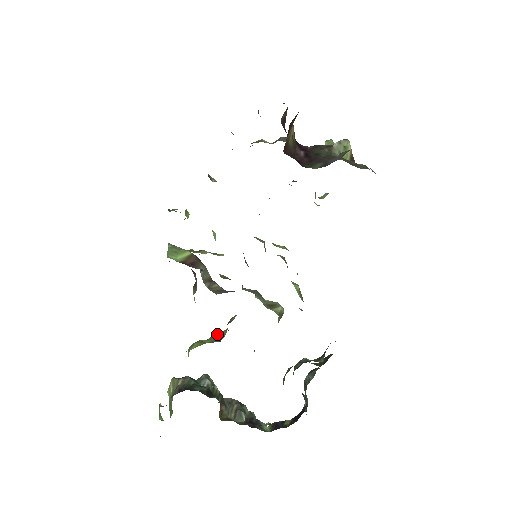
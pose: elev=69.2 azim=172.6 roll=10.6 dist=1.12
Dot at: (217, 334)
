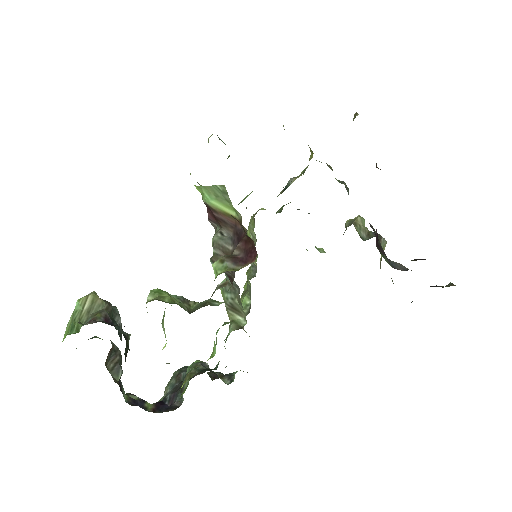
Dot at: (184, 299)
